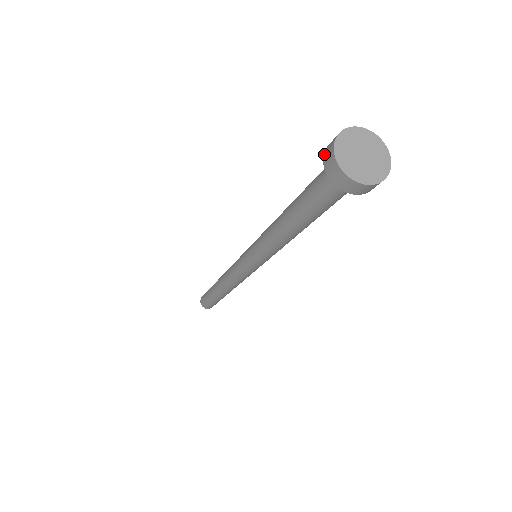
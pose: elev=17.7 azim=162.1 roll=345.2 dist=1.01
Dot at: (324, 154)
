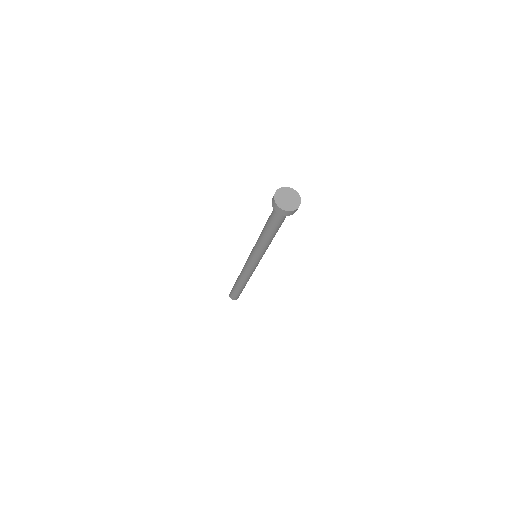
Dot at: (273, 208)
